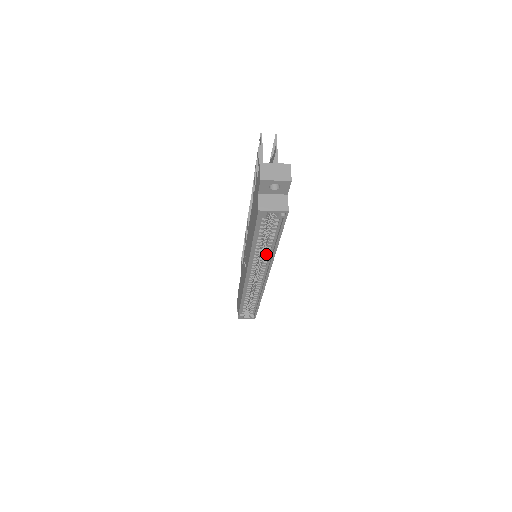
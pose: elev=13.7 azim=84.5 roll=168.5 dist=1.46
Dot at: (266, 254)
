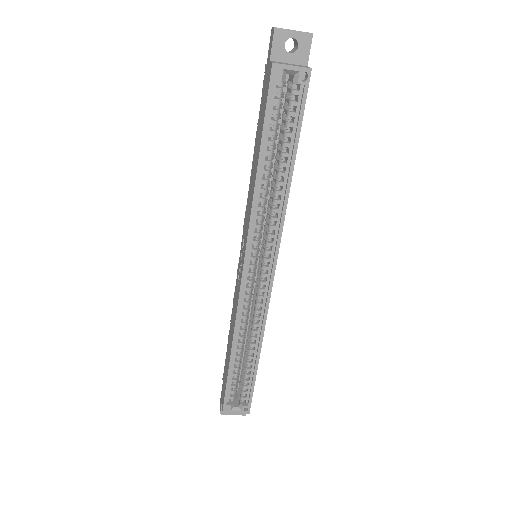
Dot at: (275, 200)
